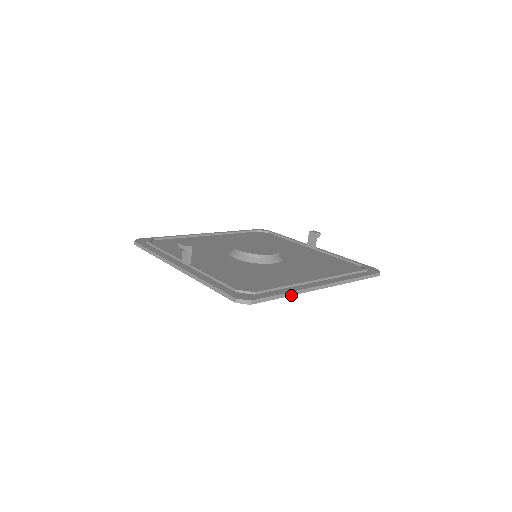
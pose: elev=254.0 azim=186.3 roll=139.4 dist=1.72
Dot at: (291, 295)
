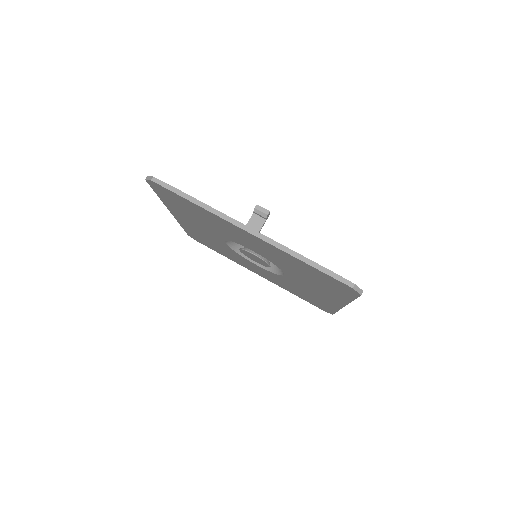
Dot at: (351, 301)
